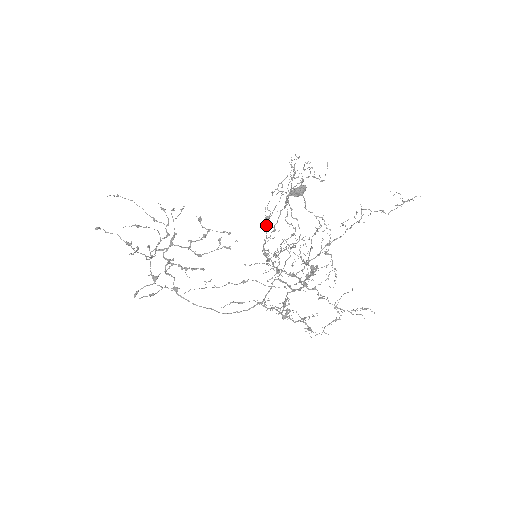
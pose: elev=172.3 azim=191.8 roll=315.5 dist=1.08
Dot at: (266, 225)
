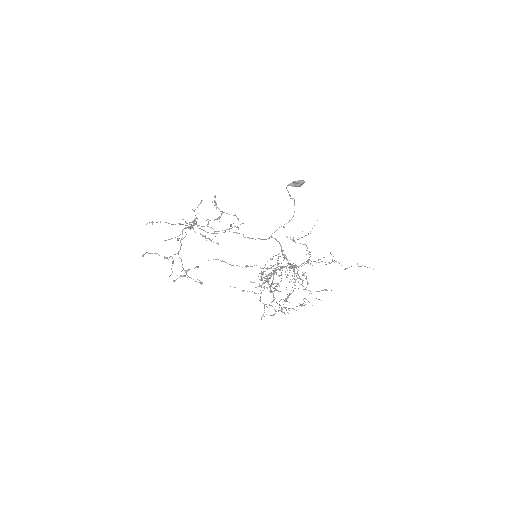
Dot at: occluded
